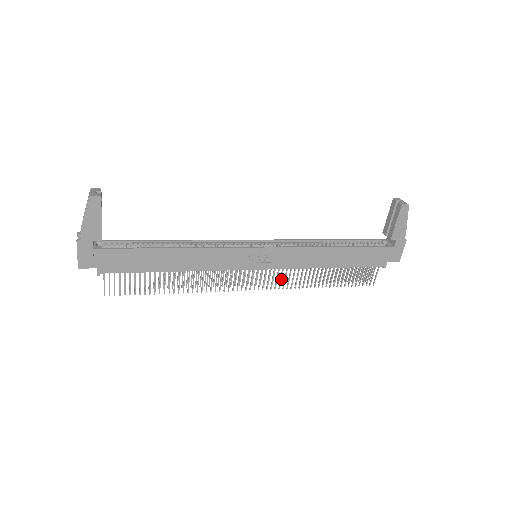
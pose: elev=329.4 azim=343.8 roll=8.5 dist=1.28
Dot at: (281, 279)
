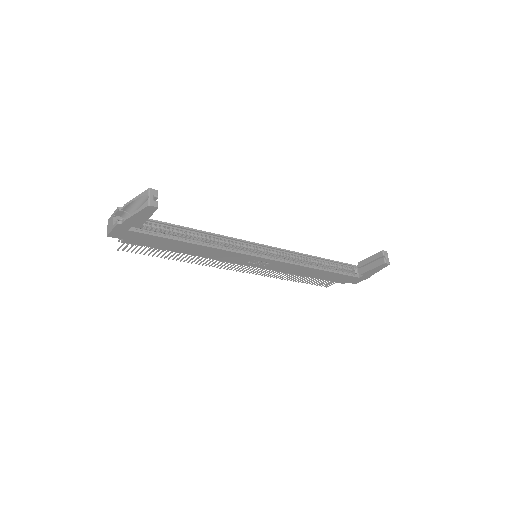
Dot at: occluded
